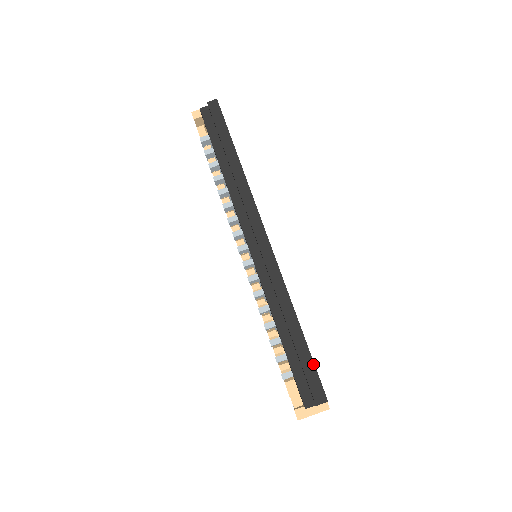
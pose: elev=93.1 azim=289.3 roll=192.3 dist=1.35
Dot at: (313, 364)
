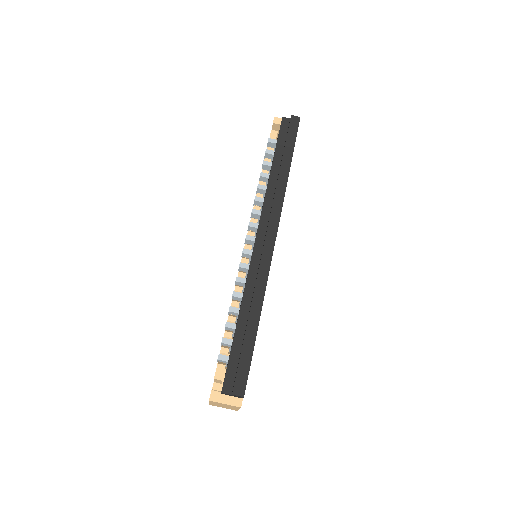
Dot at: (250, 360)
